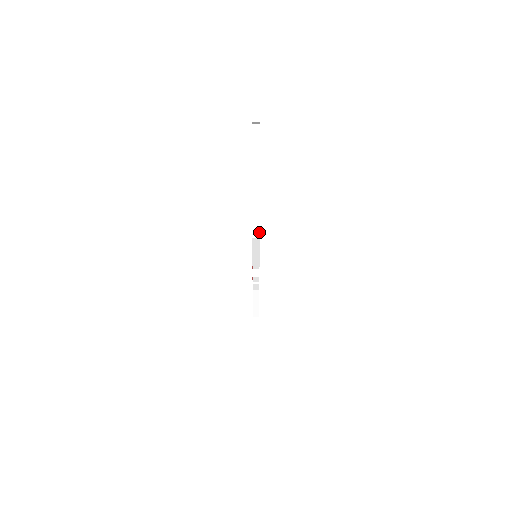
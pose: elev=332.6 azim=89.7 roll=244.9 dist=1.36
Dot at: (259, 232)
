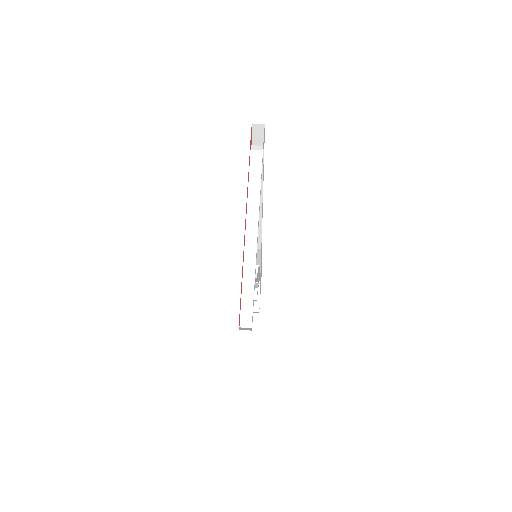
Dot at: (249, 319)
